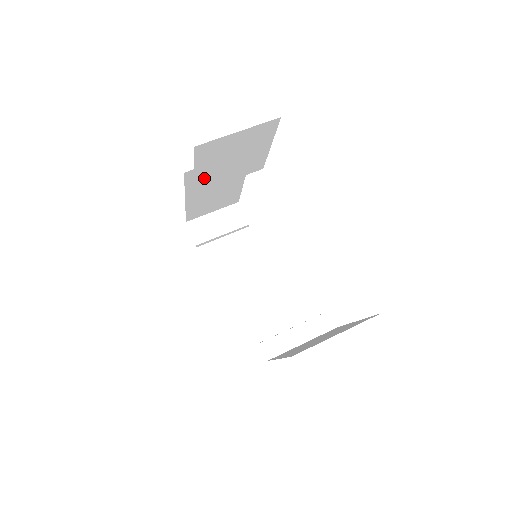
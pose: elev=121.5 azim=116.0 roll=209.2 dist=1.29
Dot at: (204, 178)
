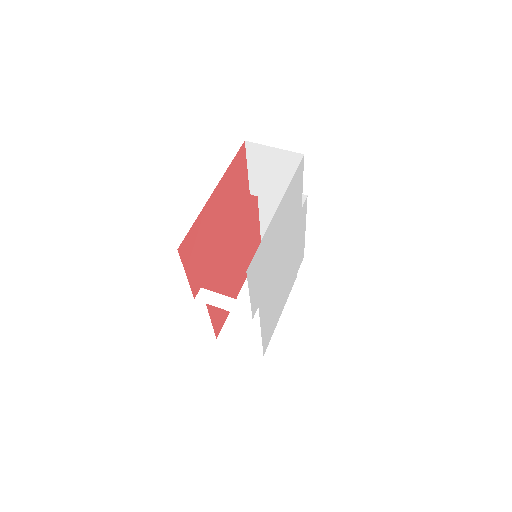
Dot at: (256, 181)
